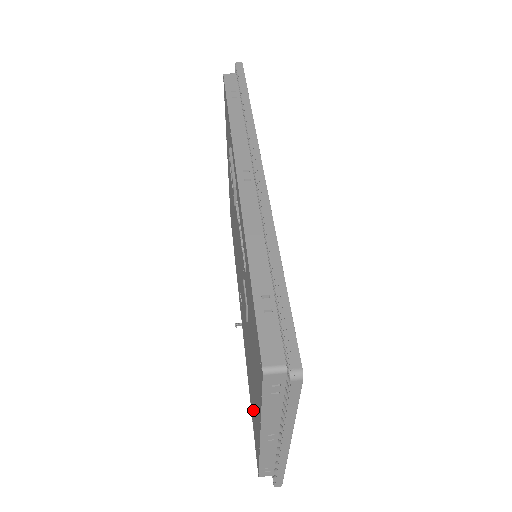
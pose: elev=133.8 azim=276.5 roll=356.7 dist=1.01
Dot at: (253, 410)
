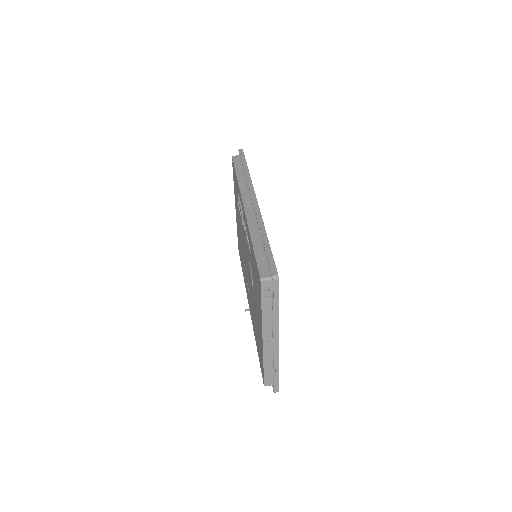
Dot at: occluded
